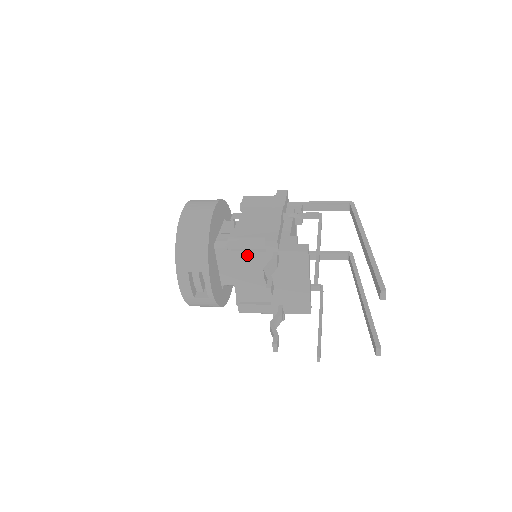
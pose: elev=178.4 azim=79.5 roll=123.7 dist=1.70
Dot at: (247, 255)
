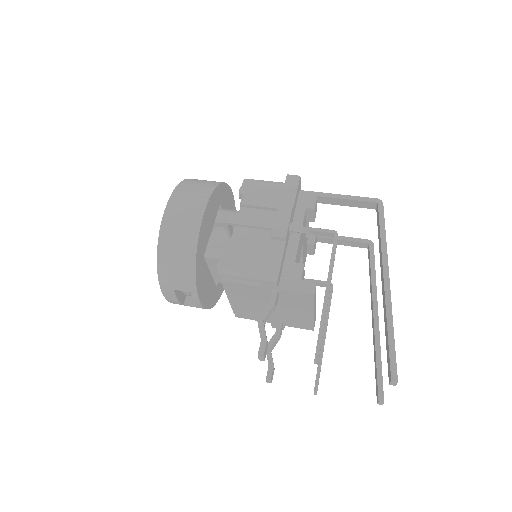
Dot at: (241, 286)
